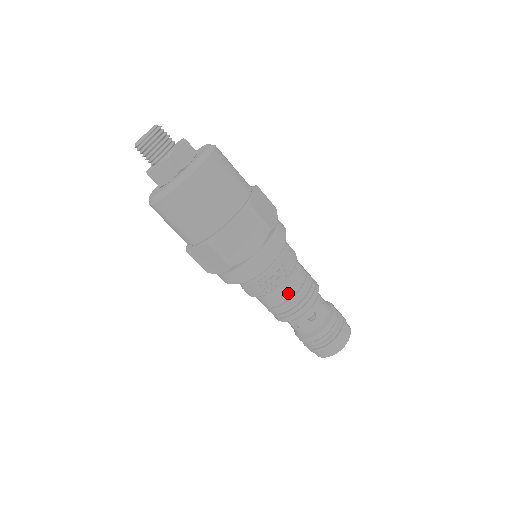
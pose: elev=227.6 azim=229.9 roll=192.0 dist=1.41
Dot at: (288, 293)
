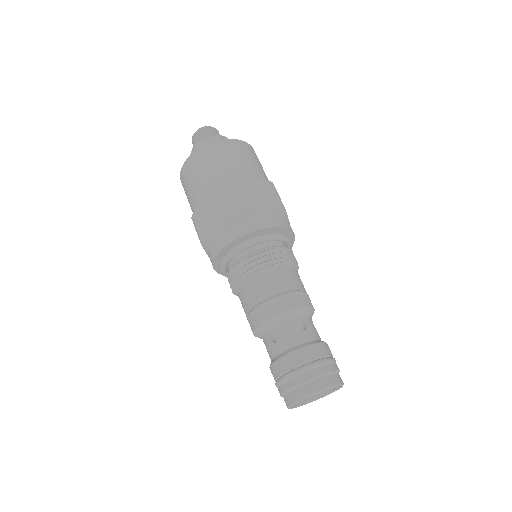
Dot at: (251, 293)
